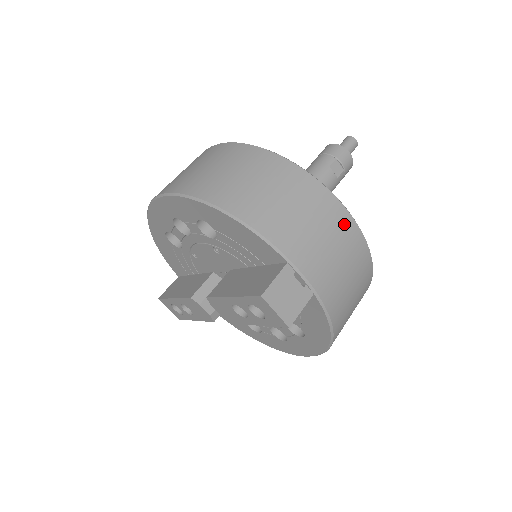
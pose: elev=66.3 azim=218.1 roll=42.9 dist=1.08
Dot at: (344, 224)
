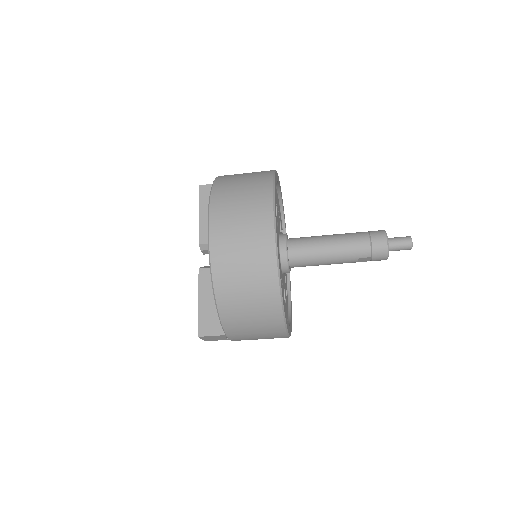
Dot at: (279, 337)
